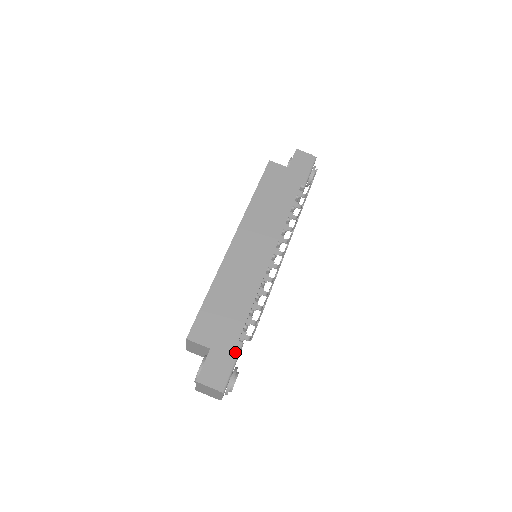
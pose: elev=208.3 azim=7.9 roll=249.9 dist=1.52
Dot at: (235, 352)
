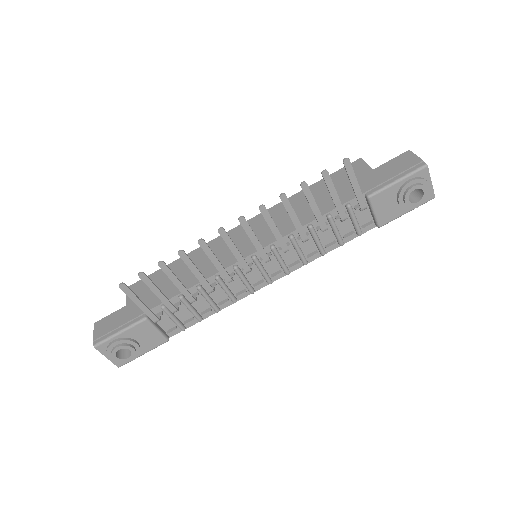
Dot at: (133, 321)
